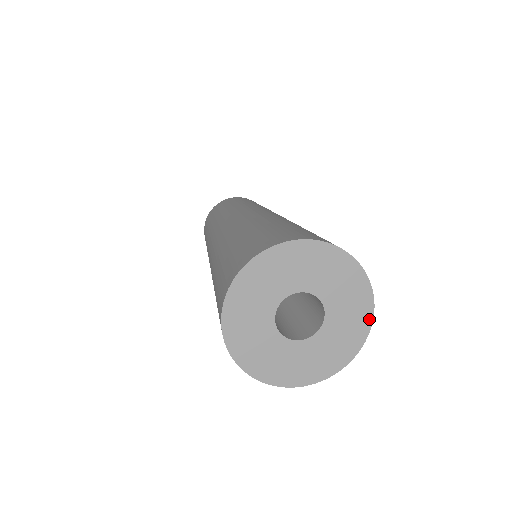
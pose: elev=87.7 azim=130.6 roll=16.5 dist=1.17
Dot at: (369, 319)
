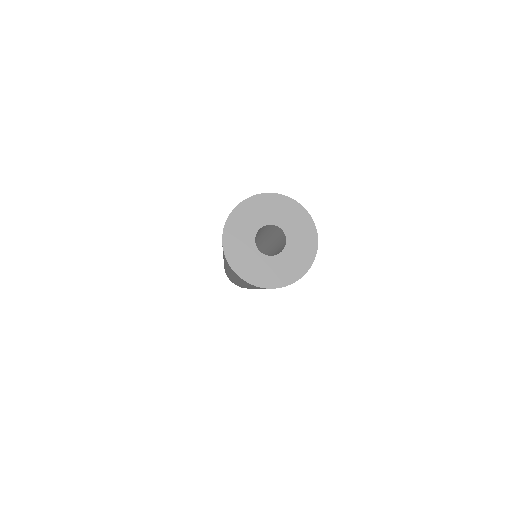
Dot at: (315, 243)
